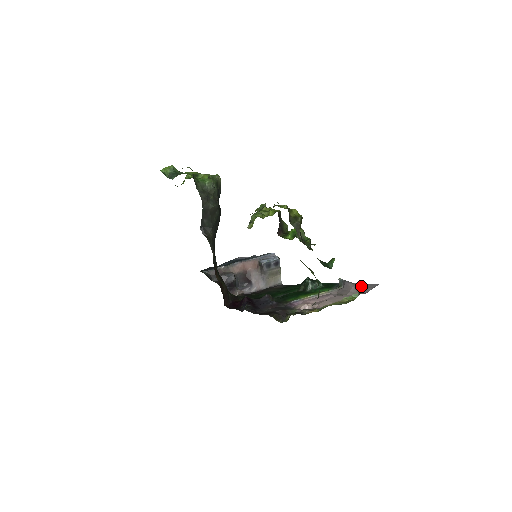
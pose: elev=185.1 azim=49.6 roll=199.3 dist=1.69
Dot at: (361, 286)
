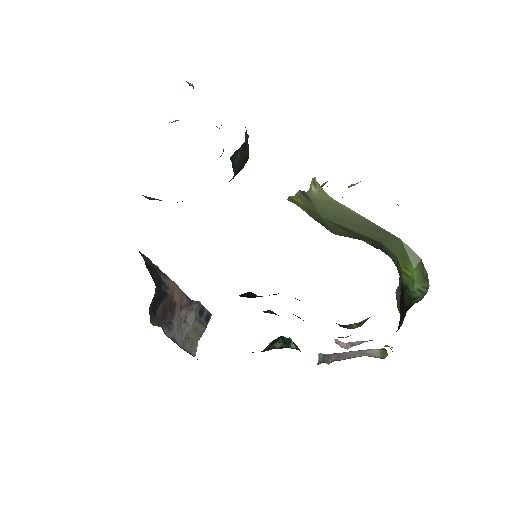
Dot at: occluded
